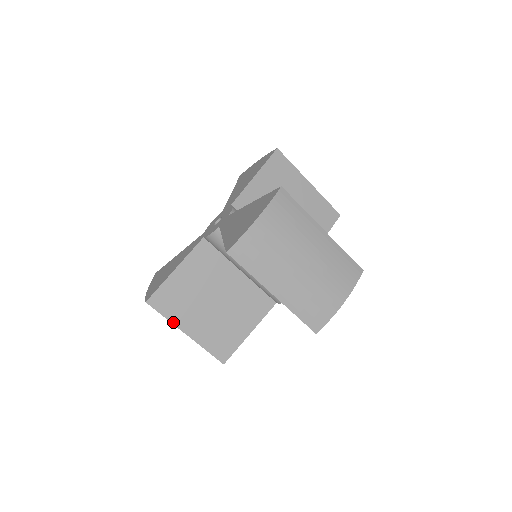
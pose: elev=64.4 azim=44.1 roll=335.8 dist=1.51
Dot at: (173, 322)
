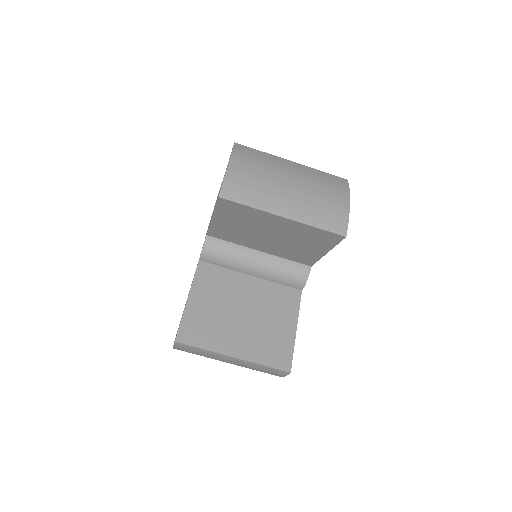
Dot at: (213, 350)
